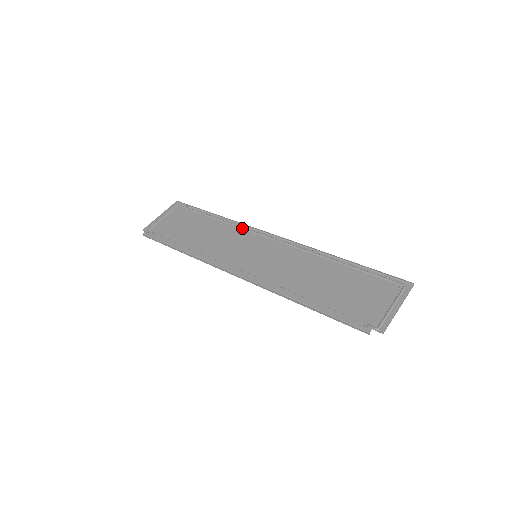
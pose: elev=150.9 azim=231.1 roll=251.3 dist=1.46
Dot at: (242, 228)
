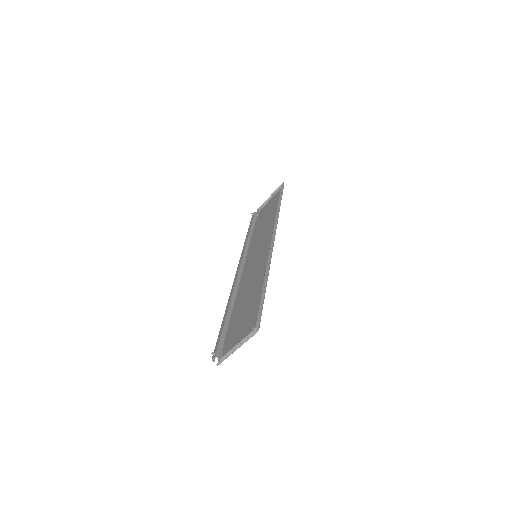
Dot at: (274, 223)
